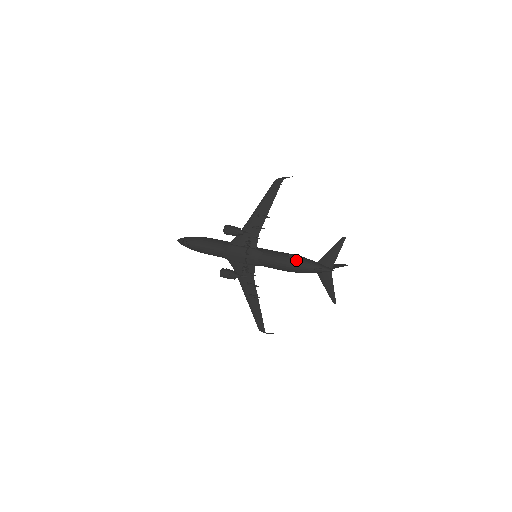
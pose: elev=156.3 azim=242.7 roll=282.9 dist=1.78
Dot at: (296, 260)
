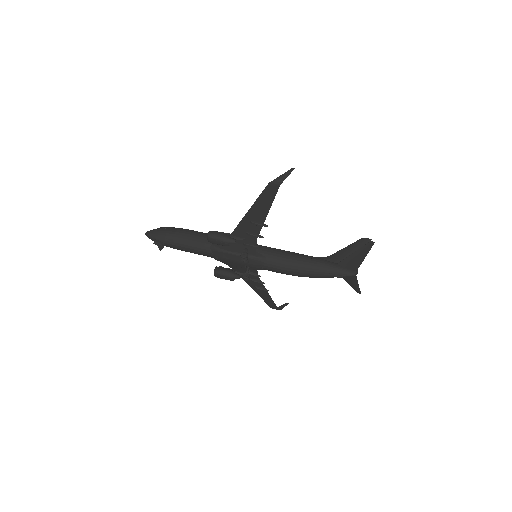
Dot at: (311, 270)
